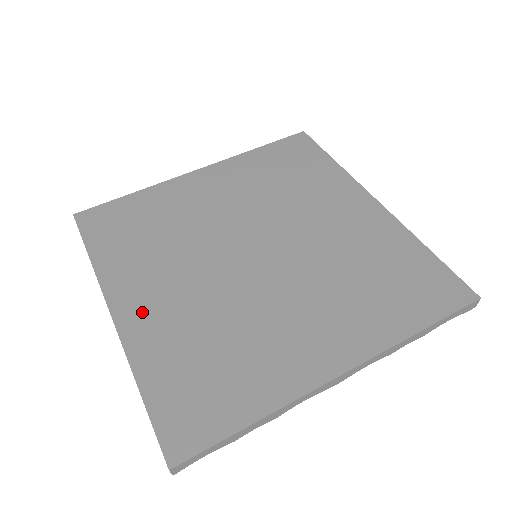
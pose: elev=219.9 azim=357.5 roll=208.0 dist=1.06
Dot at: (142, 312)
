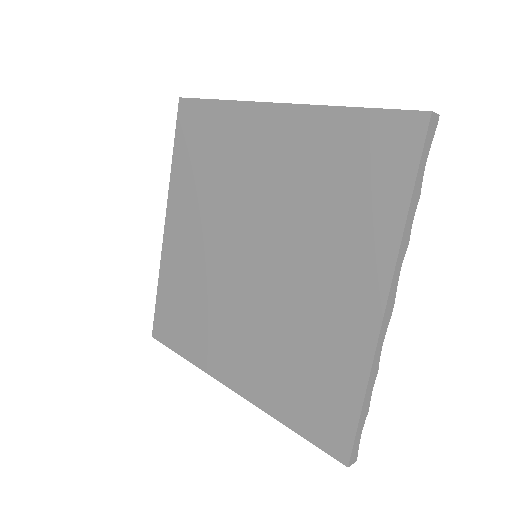
Dot at: (241, 372)
